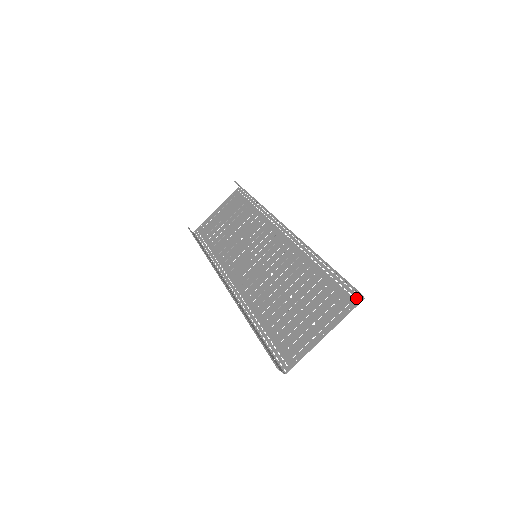
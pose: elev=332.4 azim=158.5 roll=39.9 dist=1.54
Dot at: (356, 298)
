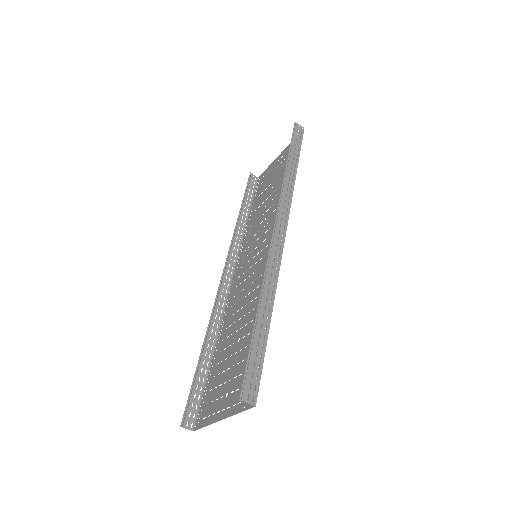
Dot at: (253, 398)
